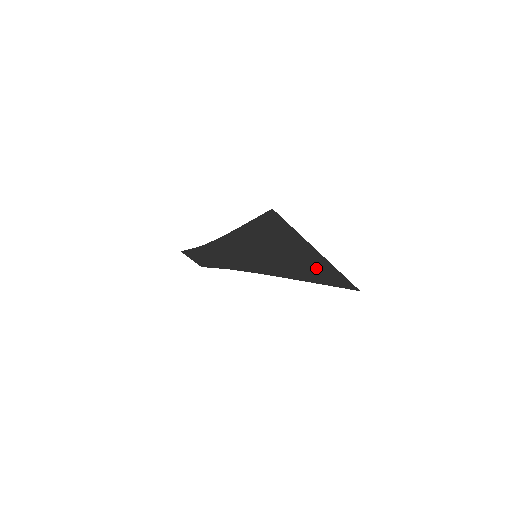
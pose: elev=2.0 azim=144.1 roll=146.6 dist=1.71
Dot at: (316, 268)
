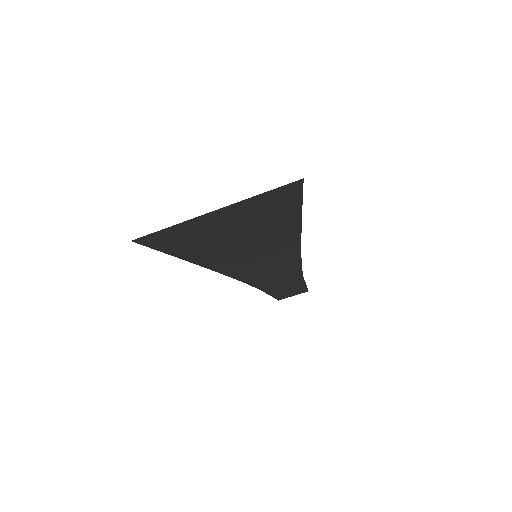
Dot at: (257, 215)
